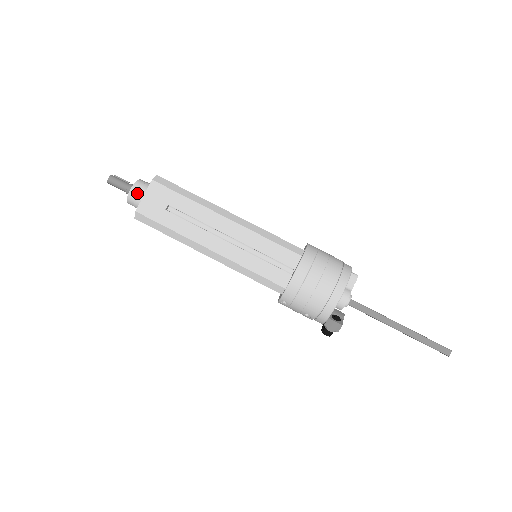
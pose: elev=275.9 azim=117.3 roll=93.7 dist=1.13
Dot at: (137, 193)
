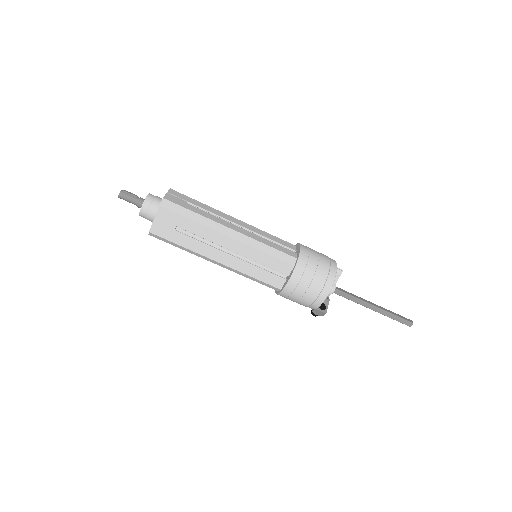
Dot at: (147, 212)
